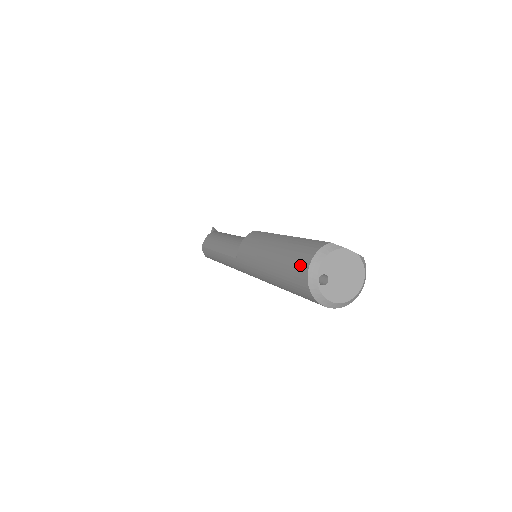
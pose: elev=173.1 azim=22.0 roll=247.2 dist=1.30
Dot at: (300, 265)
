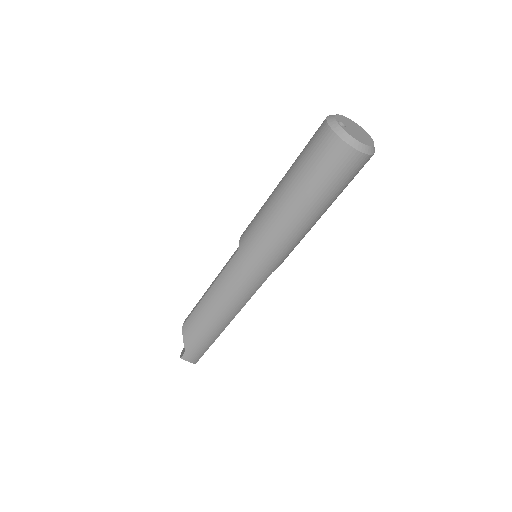
Dot at: (317, 131)
